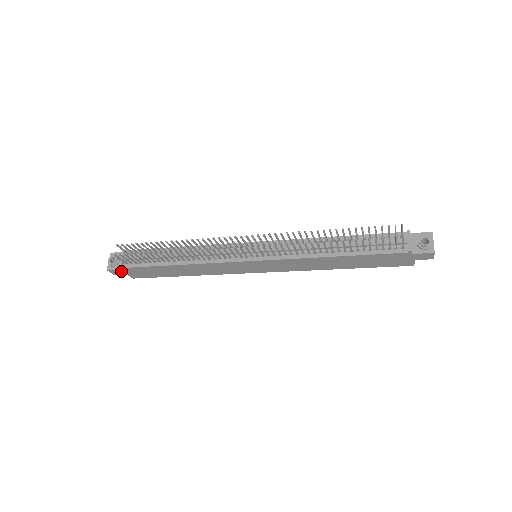
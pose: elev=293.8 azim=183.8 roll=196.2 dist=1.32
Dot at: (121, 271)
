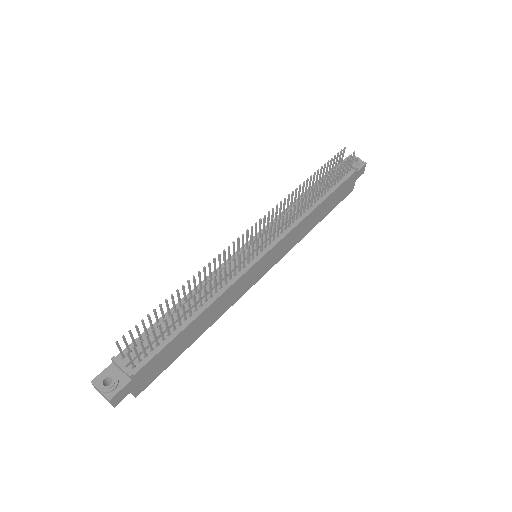
Dot at: (127, 388)
